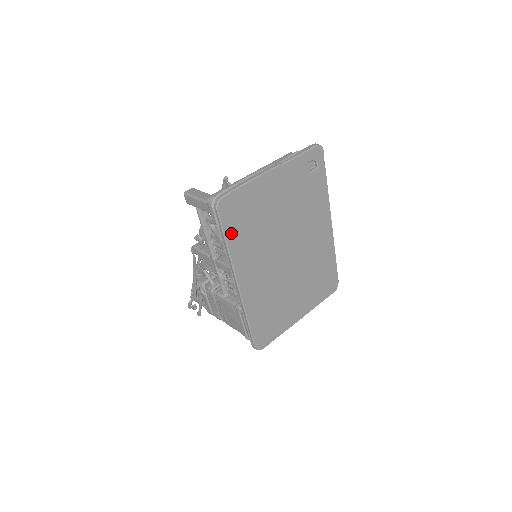
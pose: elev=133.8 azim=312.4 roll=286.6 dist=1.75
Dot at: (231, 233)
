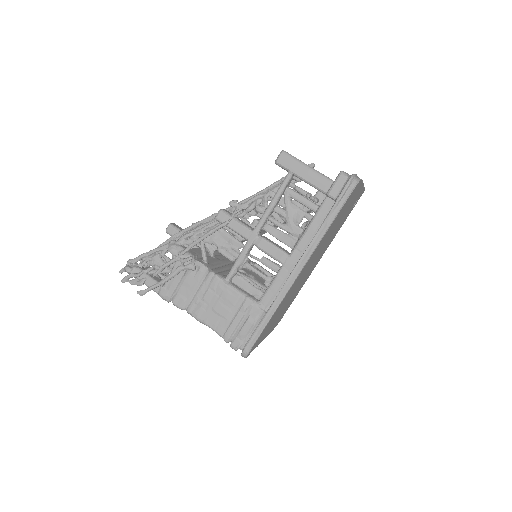
Dot at: (336, 217)
